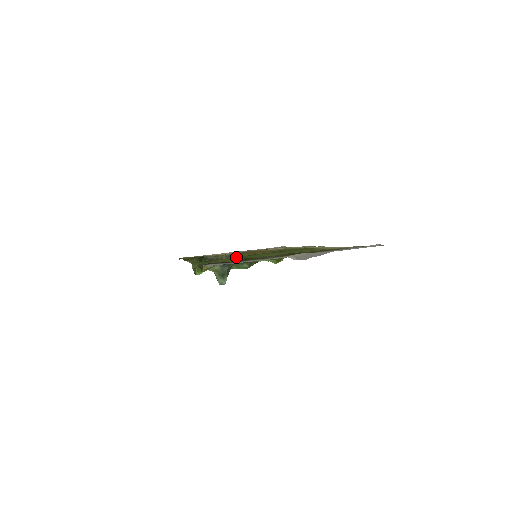
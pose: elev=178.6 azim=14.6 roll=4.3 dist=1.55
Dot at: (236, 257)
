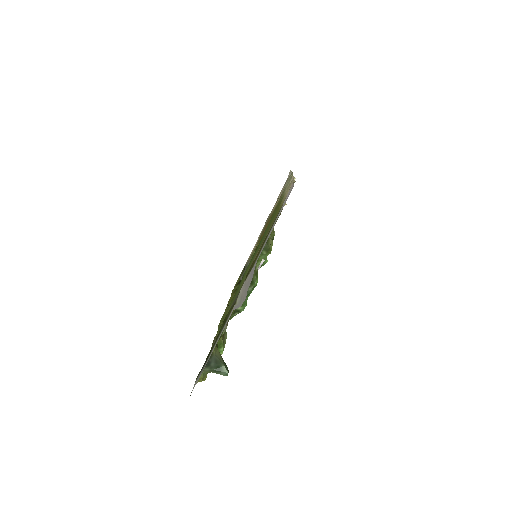
Dot at: (229, 305)
